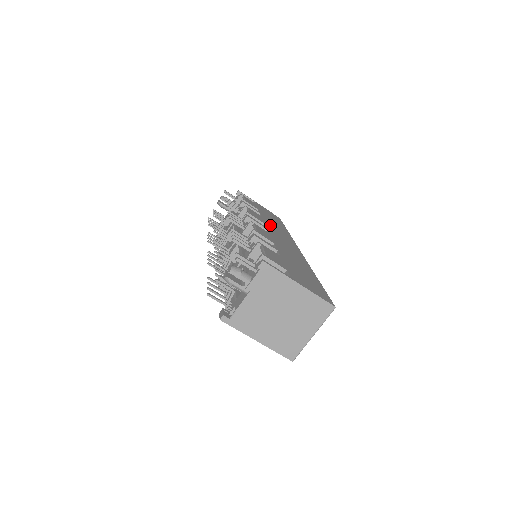
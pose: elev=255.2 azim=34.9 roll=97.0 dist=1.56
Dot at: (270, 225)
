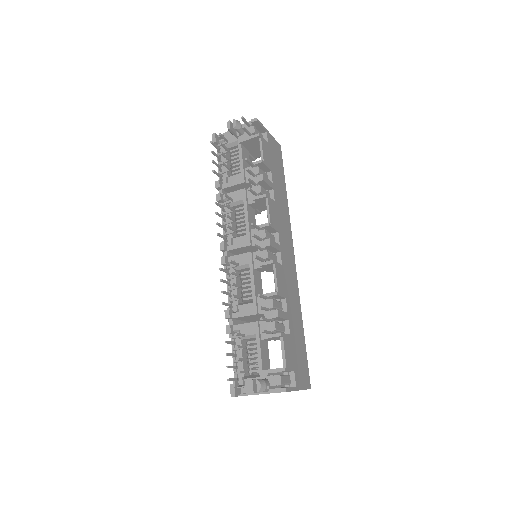
Dot at: (280, 222)
